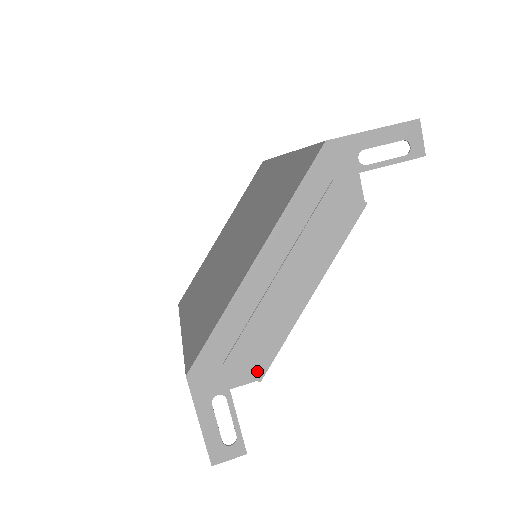
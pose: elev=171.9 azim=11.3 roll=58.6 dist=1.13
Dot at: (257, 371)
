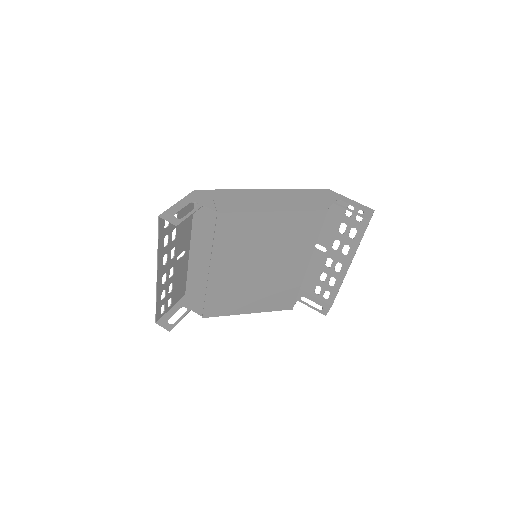
Dot at: (221, 209)
